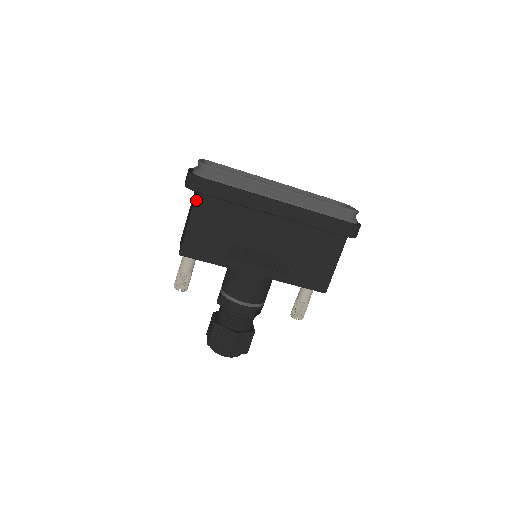
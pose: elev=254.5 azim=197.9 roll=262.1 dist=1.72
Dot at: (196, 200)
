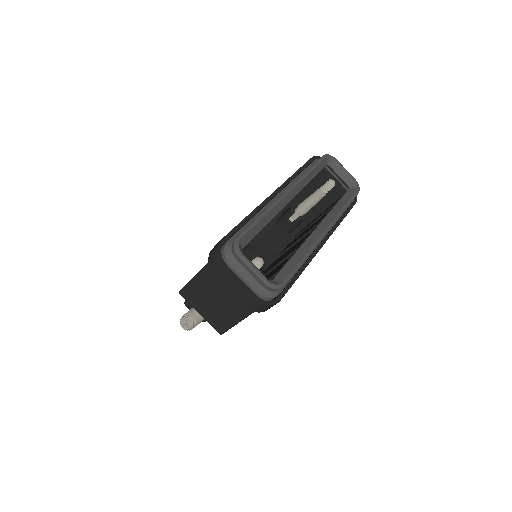
Dot at: occluded
